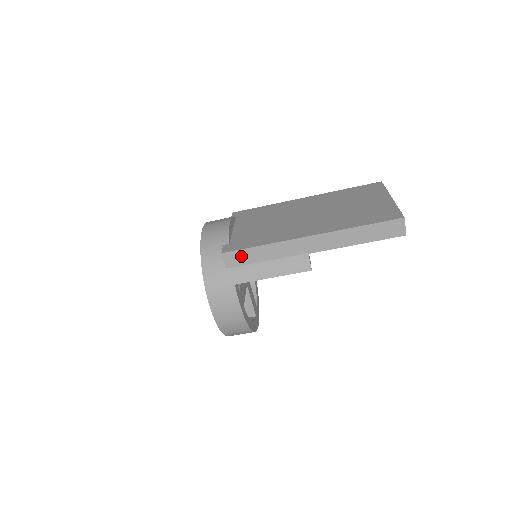
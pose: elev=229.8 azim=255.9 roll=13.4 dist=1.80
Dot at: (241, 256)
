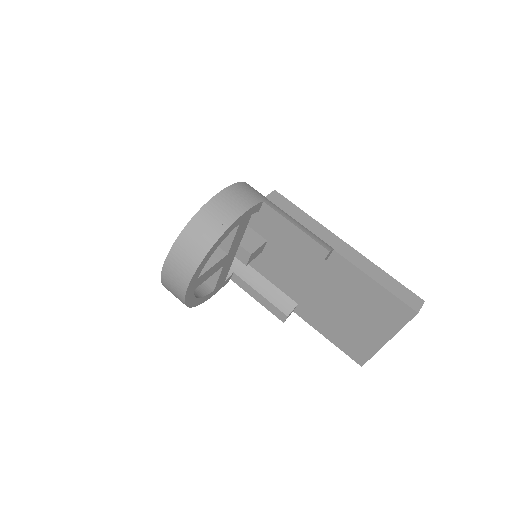
Dot at: (285, 204)
